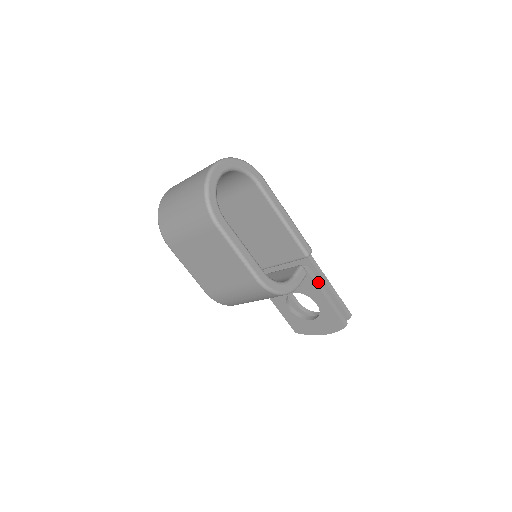
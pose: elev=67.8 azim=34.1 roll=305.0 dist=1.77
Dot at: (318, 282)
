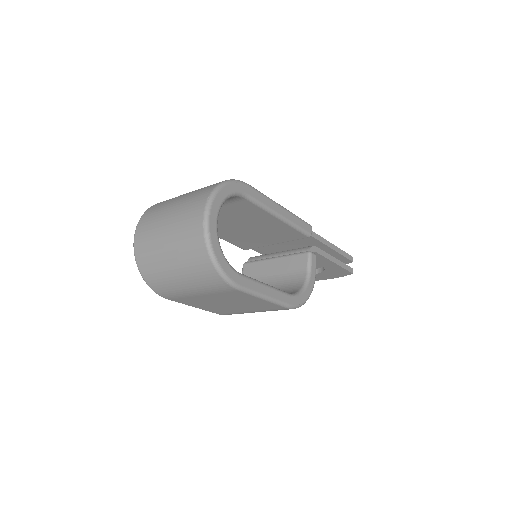
Dot at: (324, 253)
